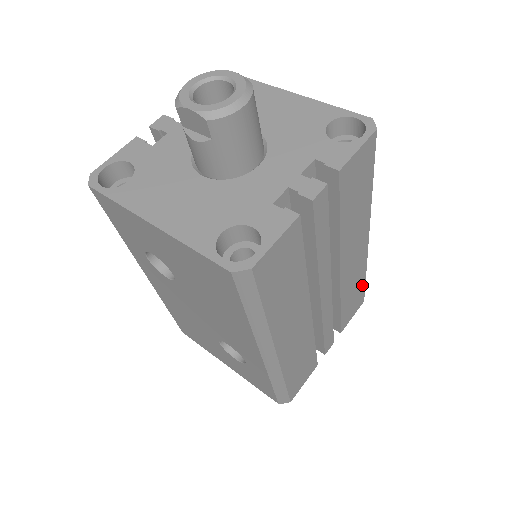
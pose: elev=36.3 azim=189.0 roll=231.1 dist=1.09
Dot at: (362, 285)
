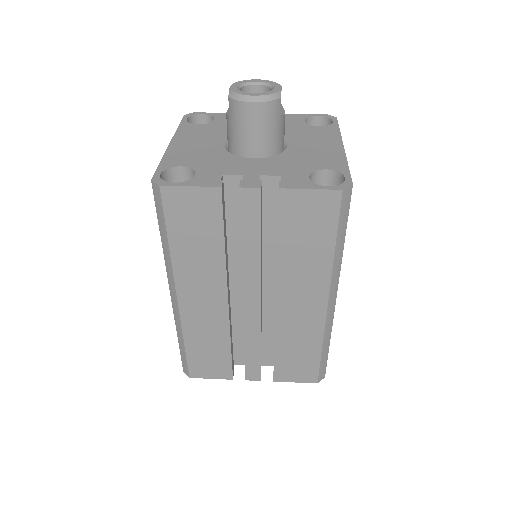
Dot at: (315, 358)
